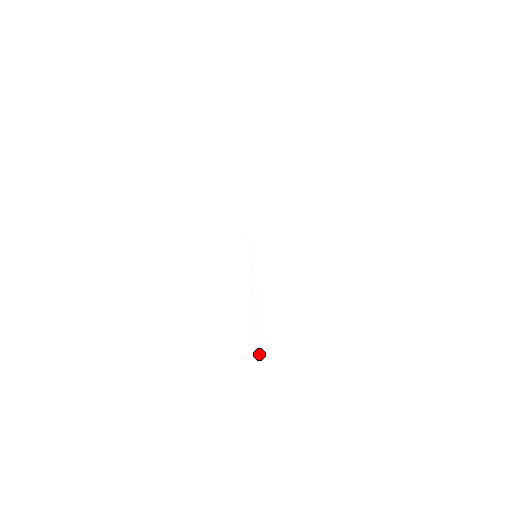
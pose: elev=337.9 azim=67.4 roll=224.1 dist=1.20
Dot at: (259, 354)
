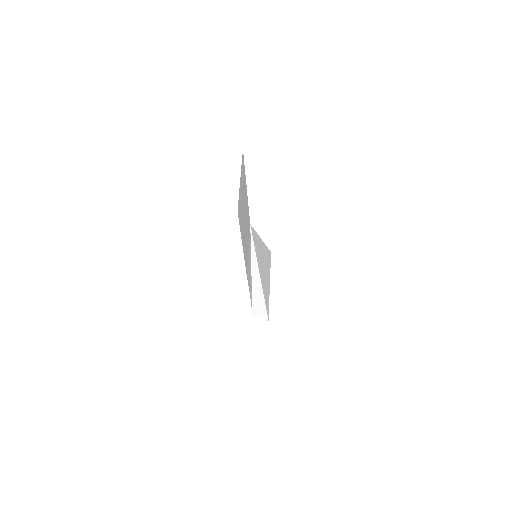
Dot at: (258, 315)
